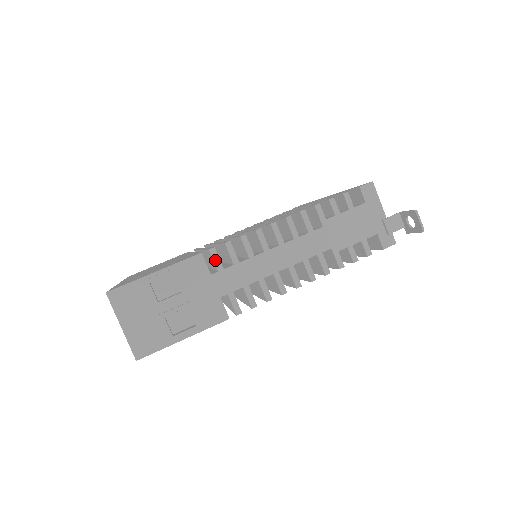
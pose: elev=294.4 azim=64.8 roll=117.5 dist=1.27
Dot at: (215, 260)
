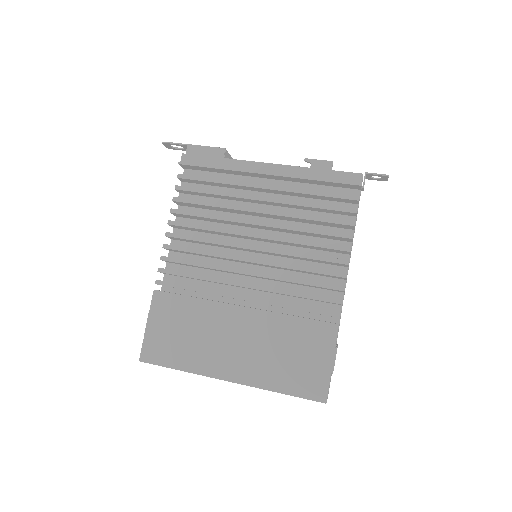
Dot at: (340, 317)
